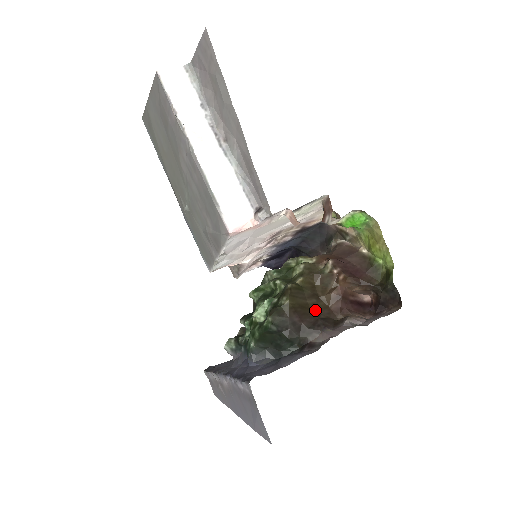
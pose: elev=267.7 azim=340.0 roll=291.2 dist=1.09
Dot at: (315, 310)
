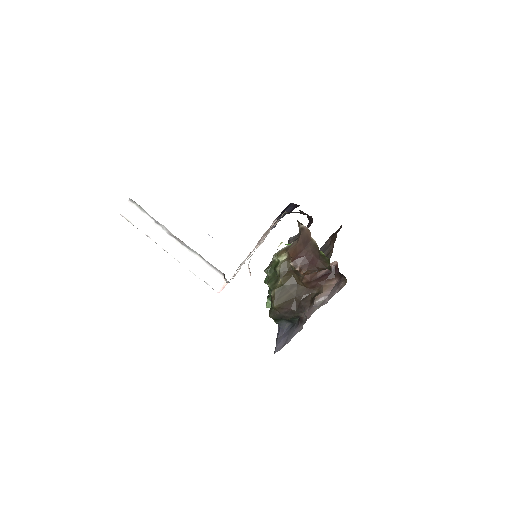
Dot at: (297, 295)
